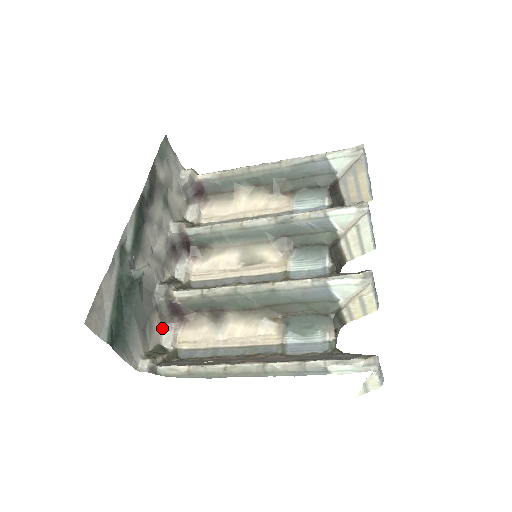
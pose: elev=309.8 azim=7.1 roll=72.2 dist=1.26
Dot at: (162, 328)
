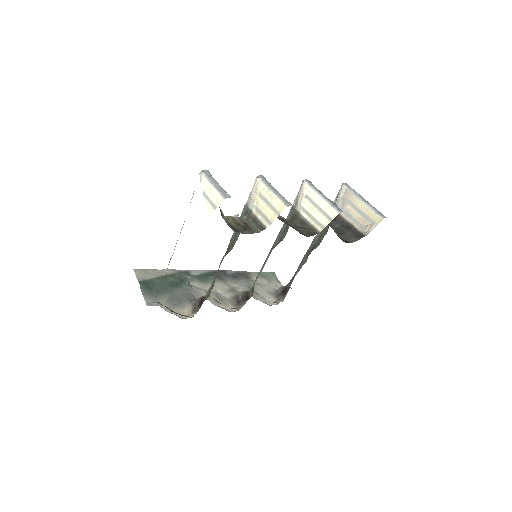
Dot at: (191, 317)
